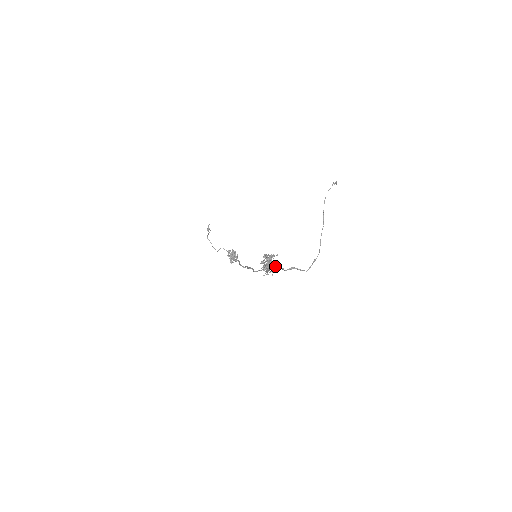
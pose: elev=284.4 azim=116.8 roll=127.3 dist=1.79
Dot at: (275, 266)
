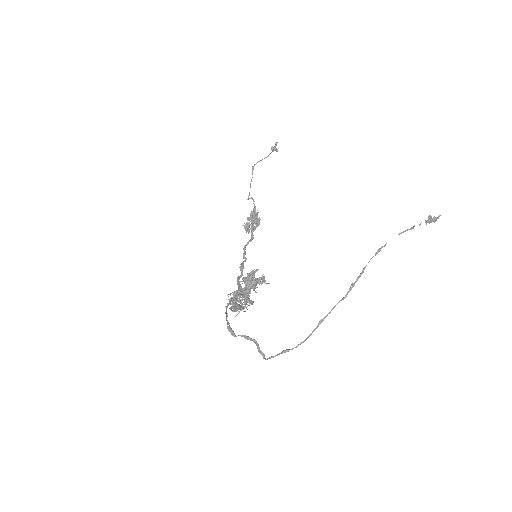
Dot at: (241, 308)
